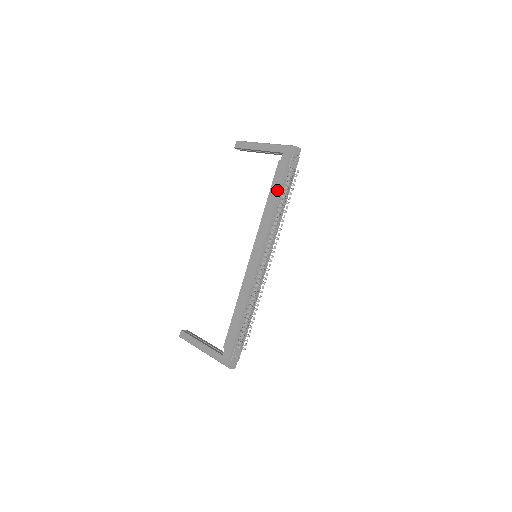
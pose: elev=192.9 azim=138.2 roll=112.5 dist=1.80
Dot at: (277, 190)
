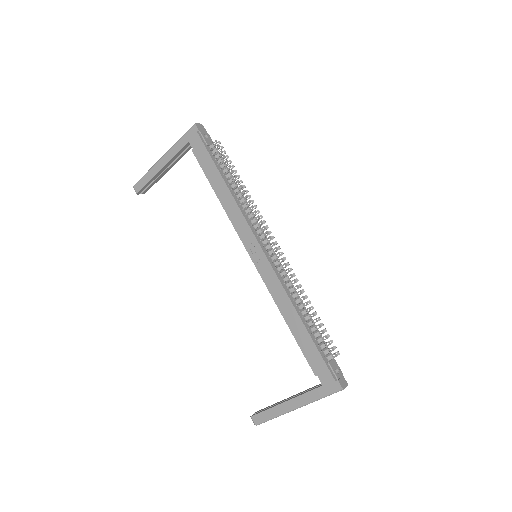
Dot at: (217, 174)
